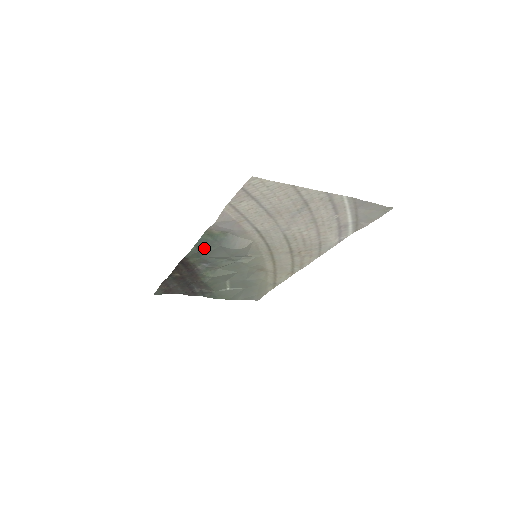
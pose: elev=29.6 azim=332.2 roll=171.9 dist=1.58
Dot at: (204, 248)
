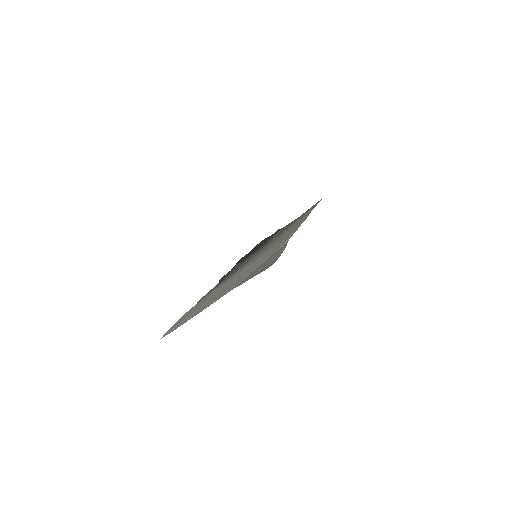
Dot at: occluded
